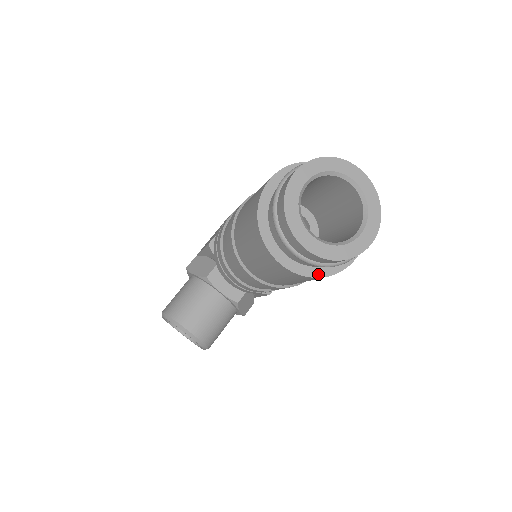
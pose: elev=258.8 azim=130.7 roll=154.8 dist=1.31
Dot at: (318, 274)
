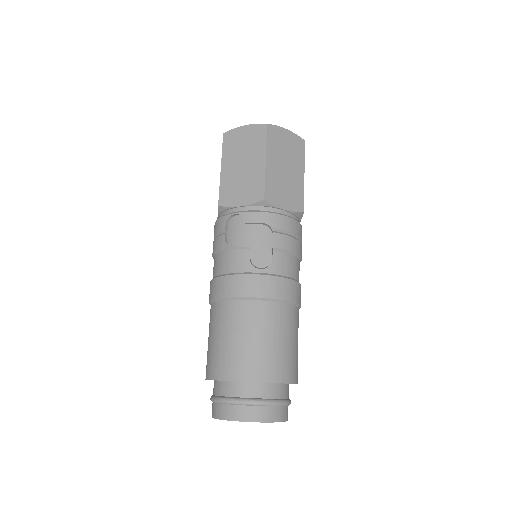
Dot at: occluded
